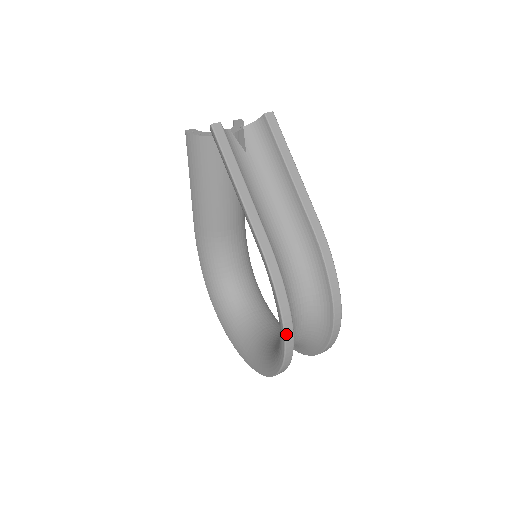
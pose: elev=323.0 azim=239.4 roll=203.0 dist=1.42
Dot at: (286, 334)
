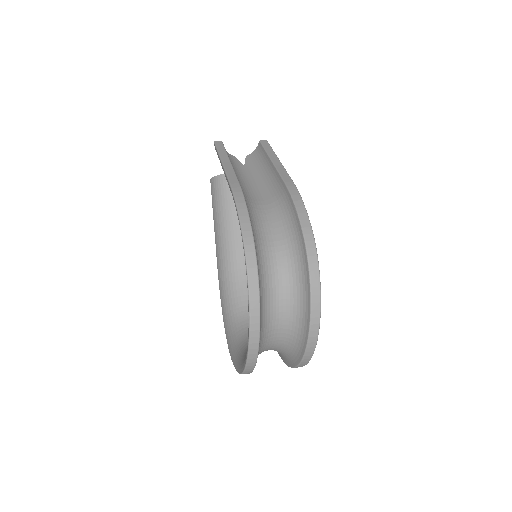
Dot at: (246, 249)
